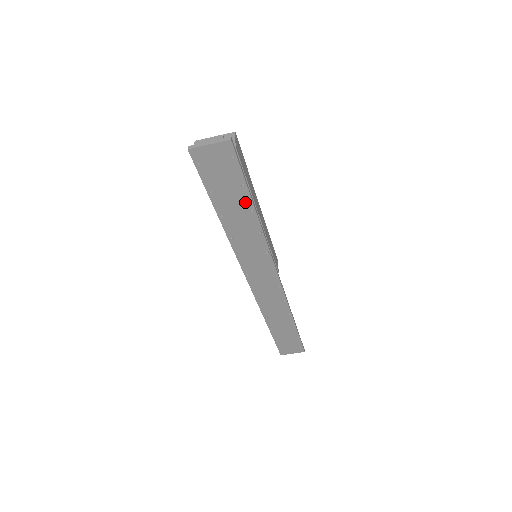
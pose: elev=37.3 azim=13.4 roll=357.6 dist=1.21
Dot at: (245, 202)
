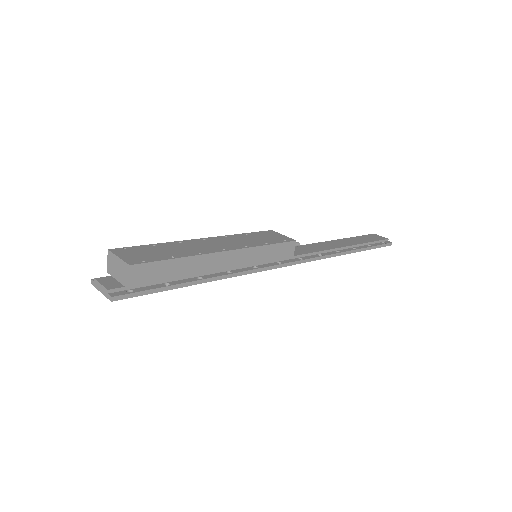
Dot at: occluded
